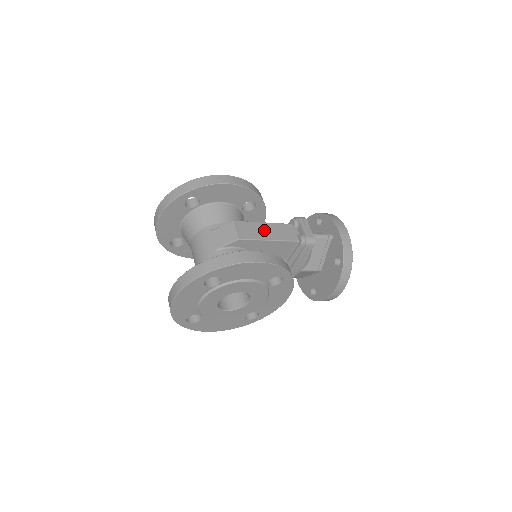
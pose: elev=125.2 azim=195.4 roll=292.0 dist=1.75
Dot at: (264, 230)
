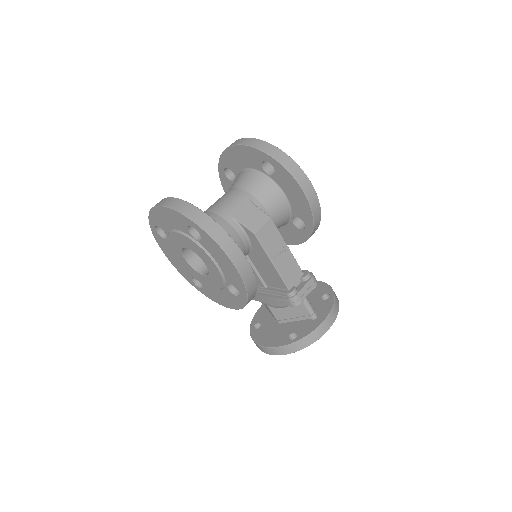
Dot at: (280, 252)
